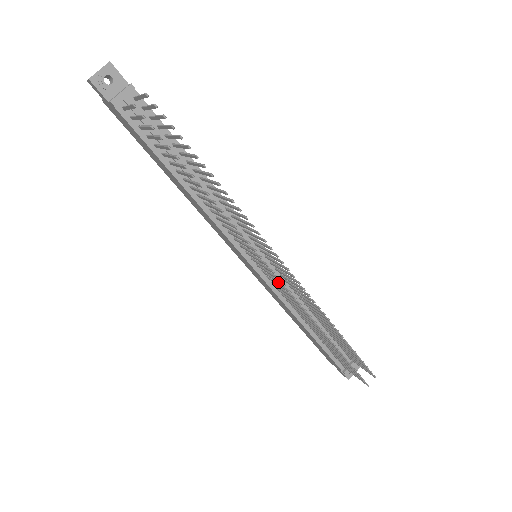
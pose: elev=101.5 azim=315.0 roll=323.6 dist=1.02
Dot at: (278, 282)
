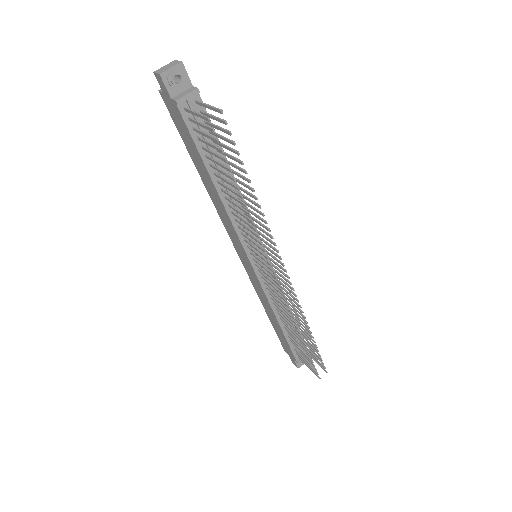
Dot at: (276, 285)
